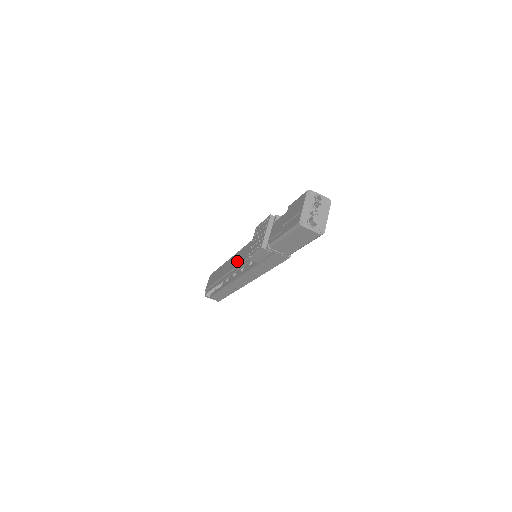
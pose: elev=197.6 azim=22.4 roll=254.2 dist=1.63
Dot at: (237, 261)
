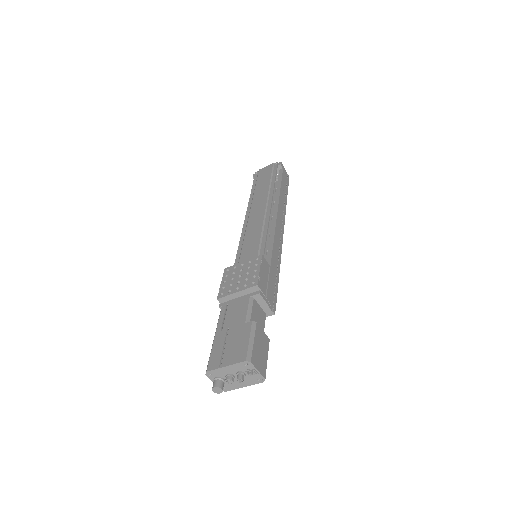
Dot at: (252, 229)
